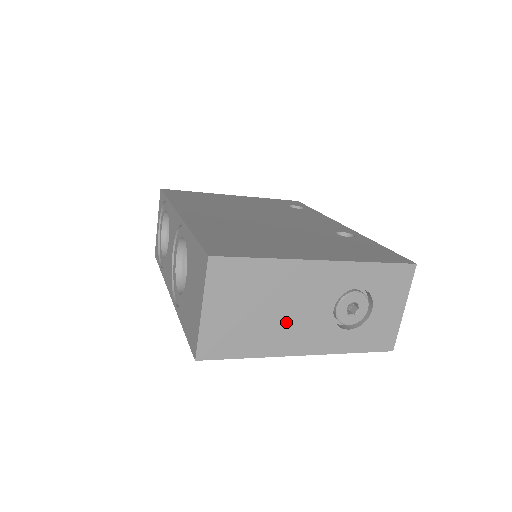
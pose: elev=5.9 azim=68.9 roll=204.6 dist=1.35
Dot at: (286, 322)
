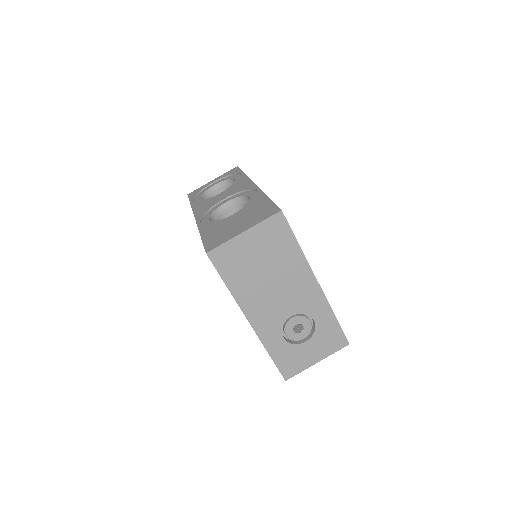
Dot at: (266, 292)
